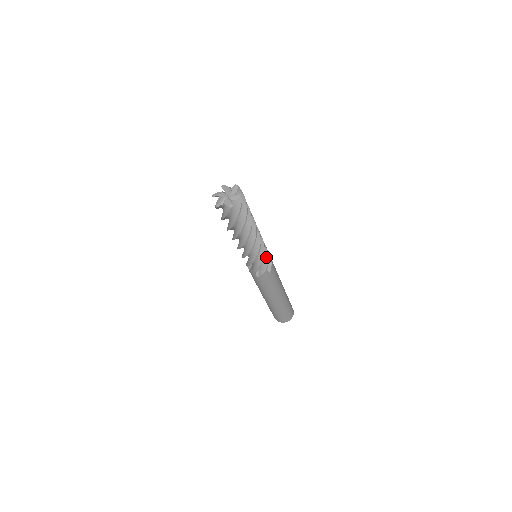
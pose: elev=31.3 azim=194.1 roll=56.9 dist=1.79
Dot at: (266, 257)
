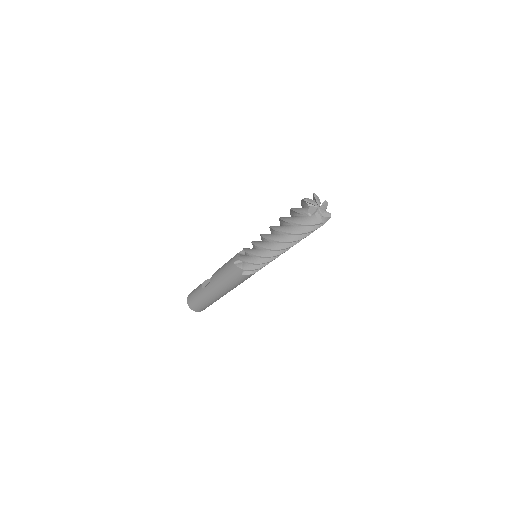
Dot at: occluded
